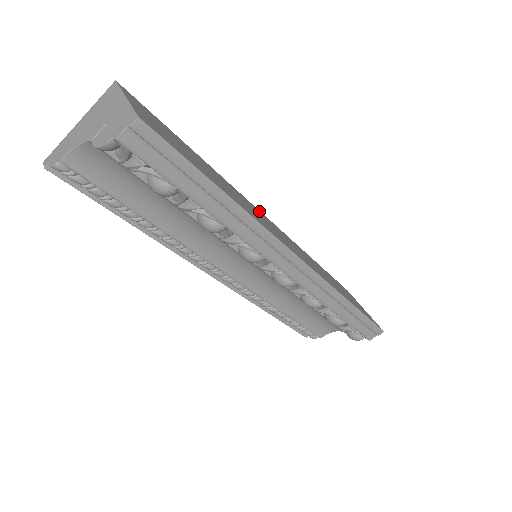
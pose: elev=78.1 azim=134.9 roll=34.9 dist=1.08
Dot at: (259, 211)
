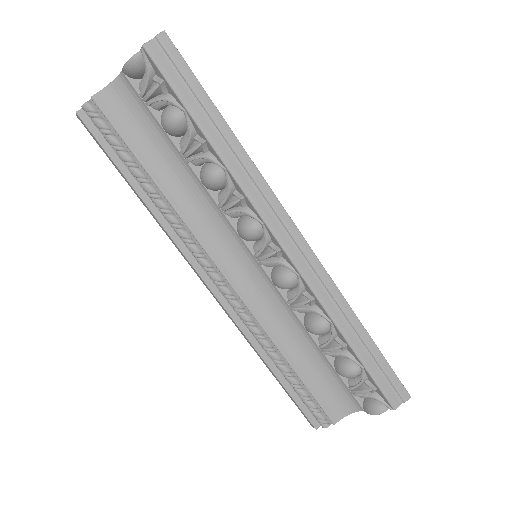
Dot at: occluded
